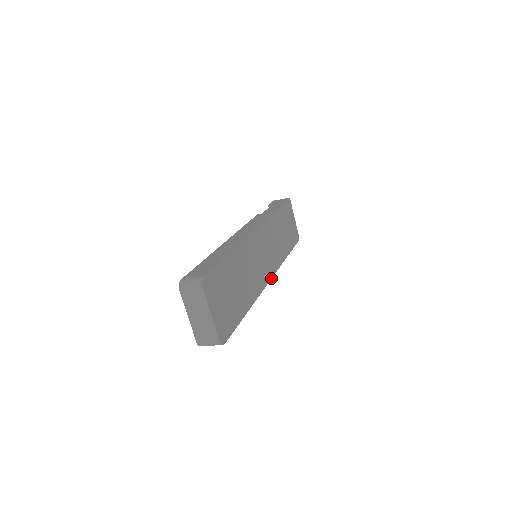
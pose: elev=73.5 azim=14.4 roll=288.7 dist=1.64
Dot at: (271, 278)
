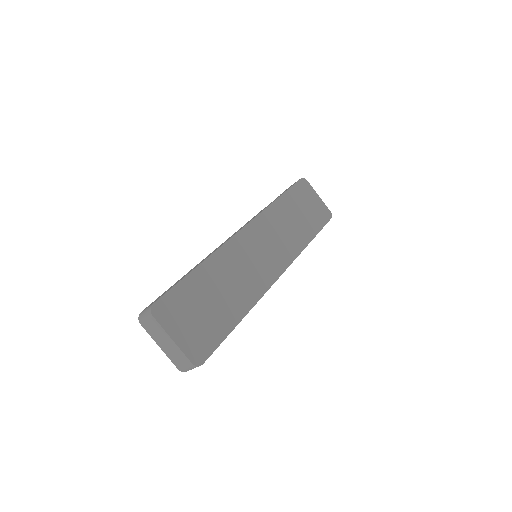
Dot at: (282, 273)
